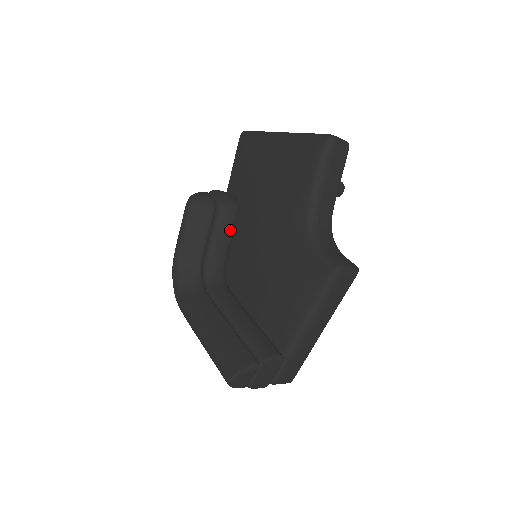
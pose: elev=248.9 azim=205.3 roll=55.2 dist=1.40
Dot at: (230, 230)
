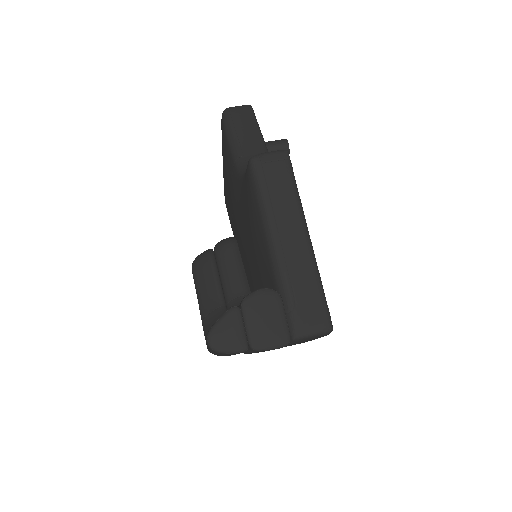
Dot at: (234, 260)
